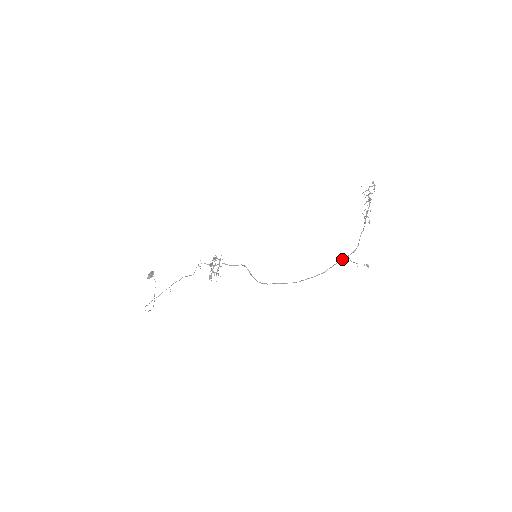
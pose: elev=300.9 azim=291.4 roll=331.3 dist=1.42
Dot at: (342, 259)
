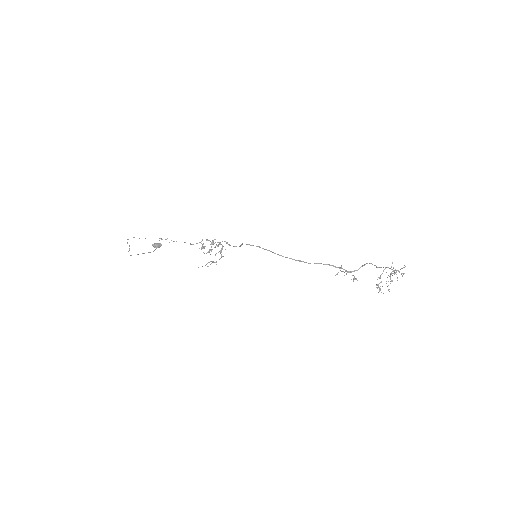
Dot at: (334, 266)
